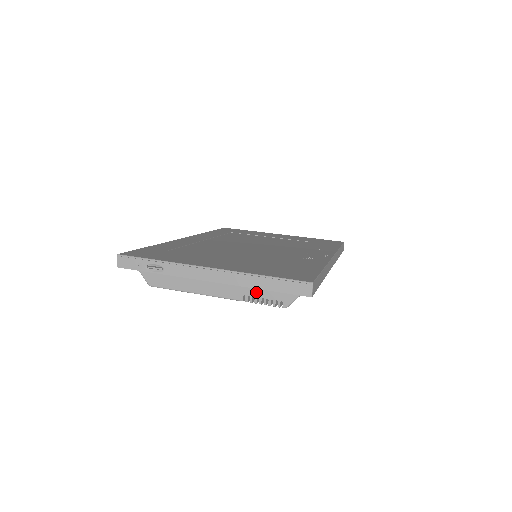
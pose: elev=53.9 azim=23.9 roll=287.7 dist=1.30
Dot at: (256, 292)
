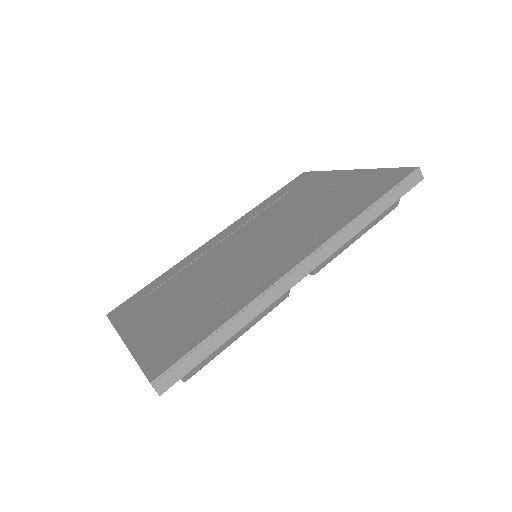
Dot at: occluded
